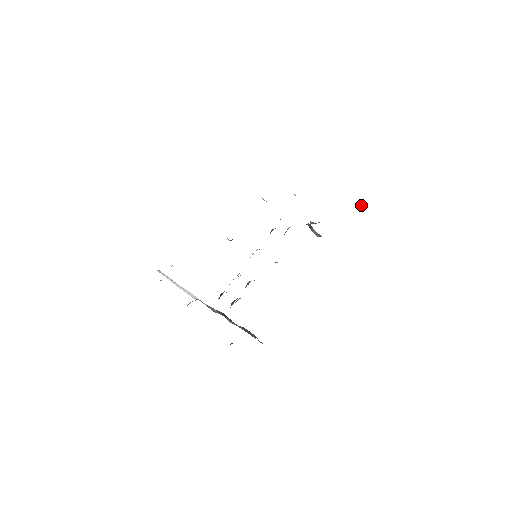
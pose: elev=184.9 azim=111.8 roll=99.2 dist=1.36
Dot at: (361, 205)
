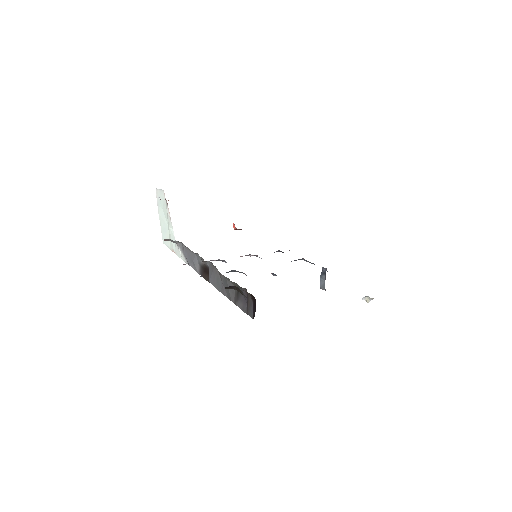
Dot at: (368, 296)
